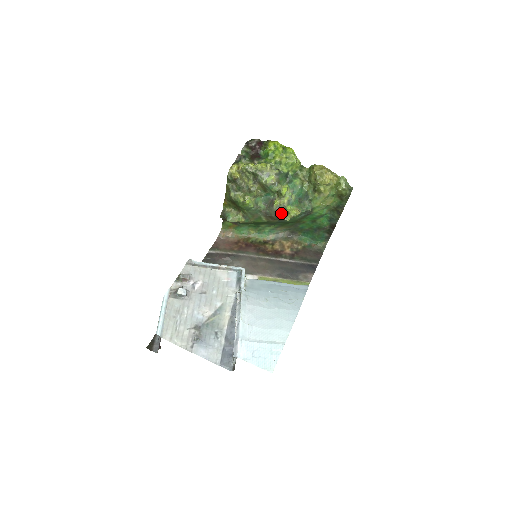
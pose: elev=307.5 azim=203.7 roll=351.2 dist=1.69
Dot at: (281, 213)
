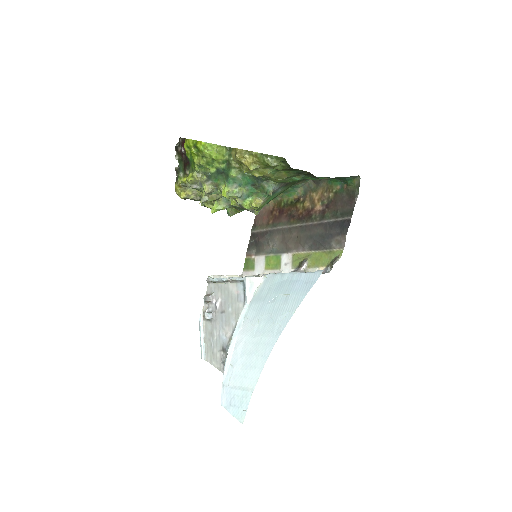
Dot at: (246, 209)
